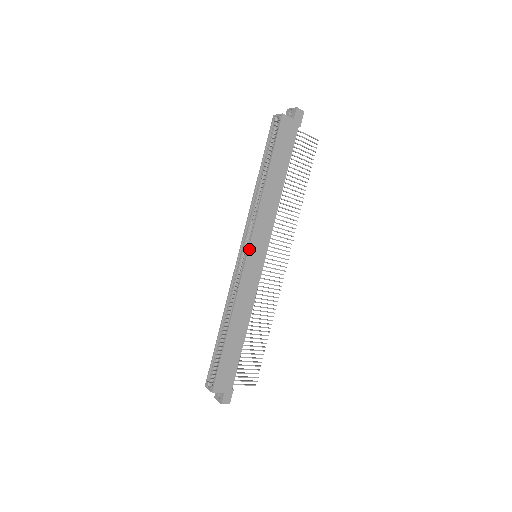
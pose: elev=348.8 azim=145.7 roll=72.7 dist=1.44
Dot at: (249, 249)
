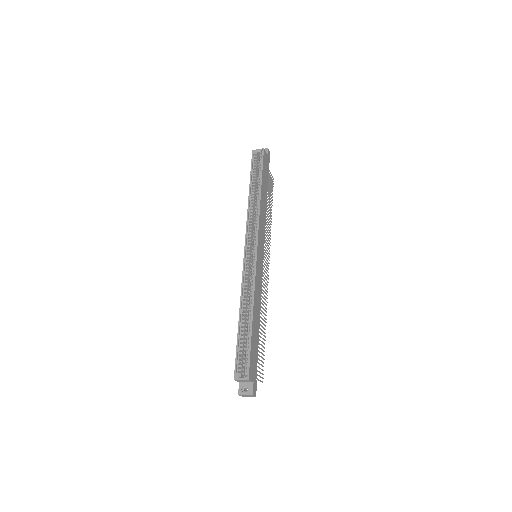
Dot at: (257, 245)
